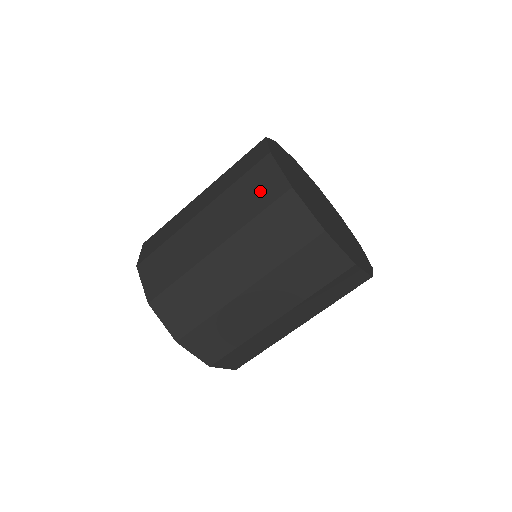
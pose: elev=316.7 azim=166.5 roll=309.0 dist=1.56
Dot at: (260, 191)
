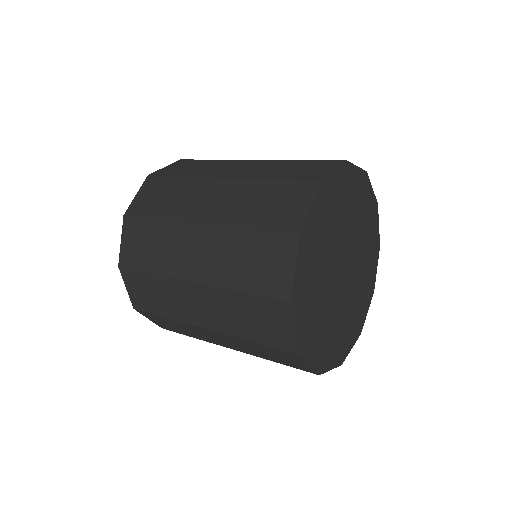
Dot at: (301, 171)
